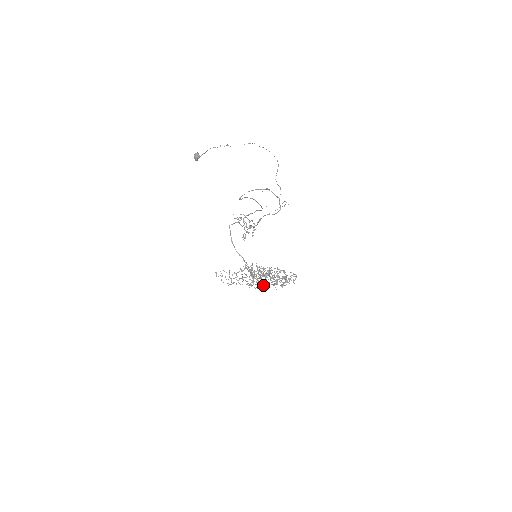
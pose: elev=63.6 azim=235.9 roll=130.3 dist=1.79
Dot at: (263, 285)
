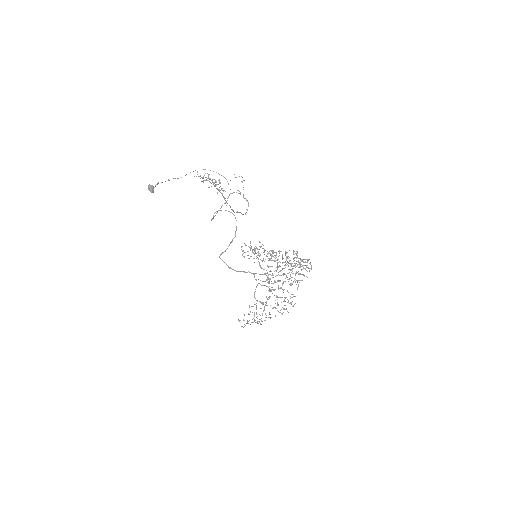
Dot at: (273, 256)
